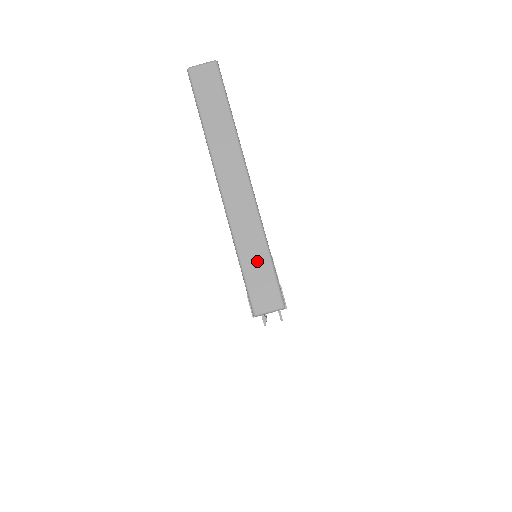
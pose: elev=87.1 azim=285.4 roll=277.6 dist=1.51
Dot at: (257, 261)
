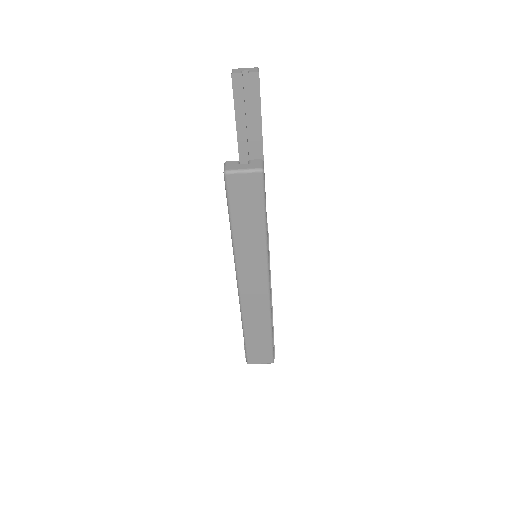
Dot at: (259, 337)
